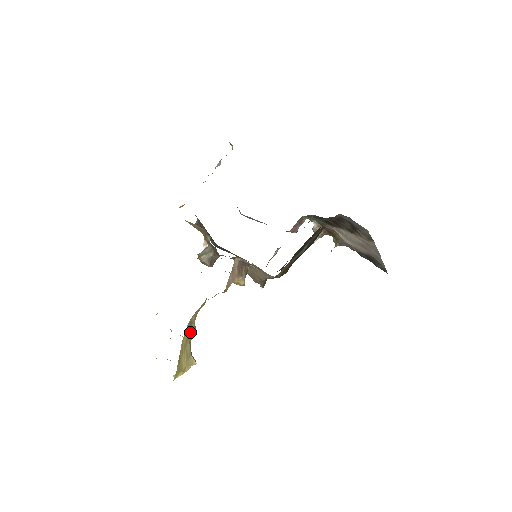
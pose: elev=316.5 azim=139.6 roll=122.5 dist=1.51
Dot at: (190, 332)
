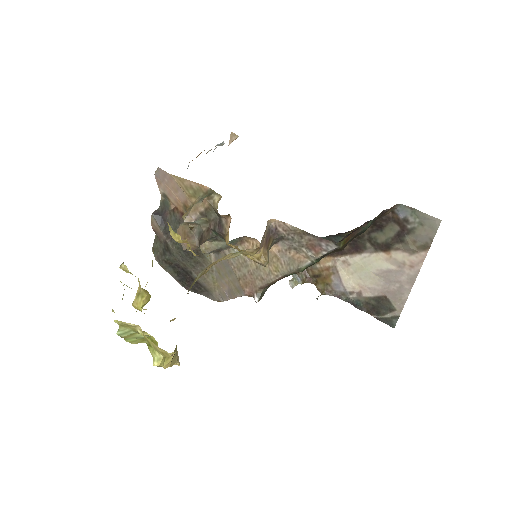
Dot at: occluded
